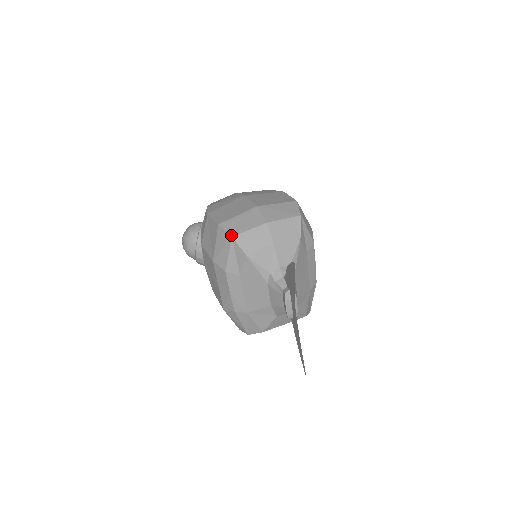
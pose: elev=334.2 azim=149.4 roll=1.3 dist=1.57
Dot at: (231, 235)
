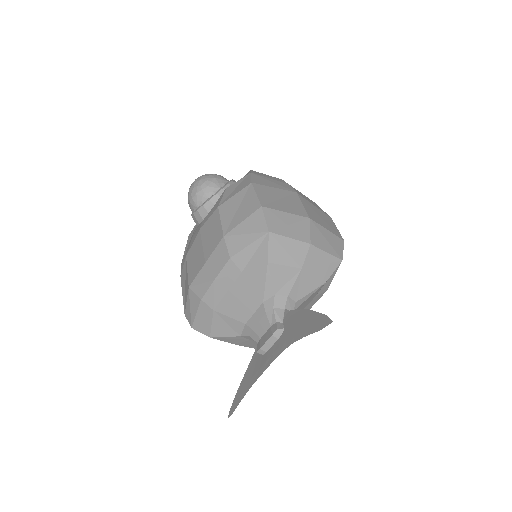
Dot at: (269, 229)
